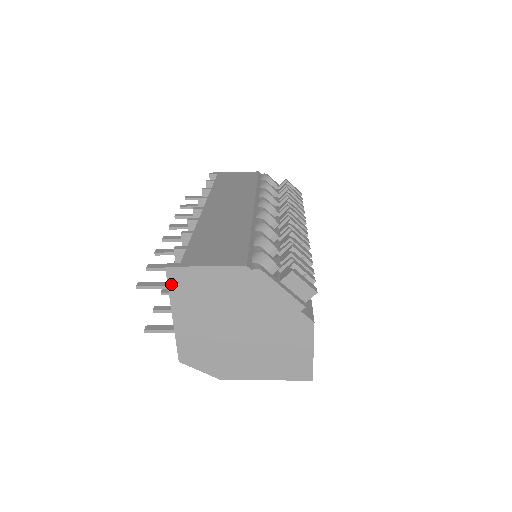
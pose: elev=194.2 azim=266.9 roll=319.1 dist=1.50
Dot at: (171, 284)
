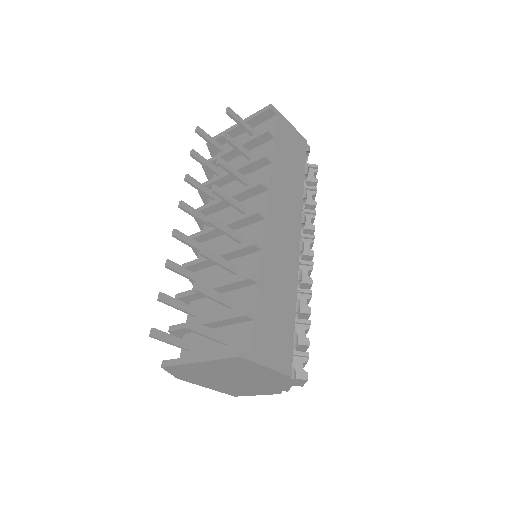
Dot at: (228, 359)
